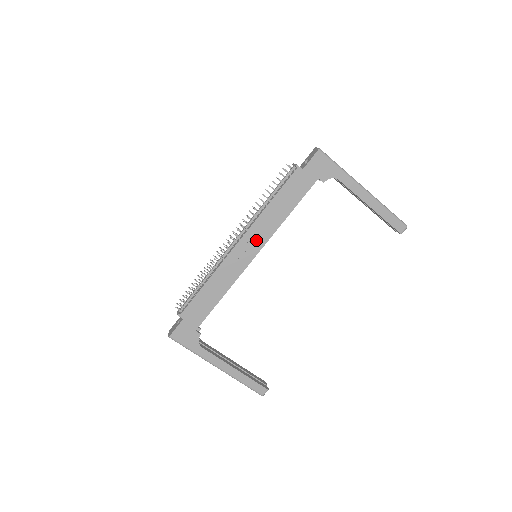
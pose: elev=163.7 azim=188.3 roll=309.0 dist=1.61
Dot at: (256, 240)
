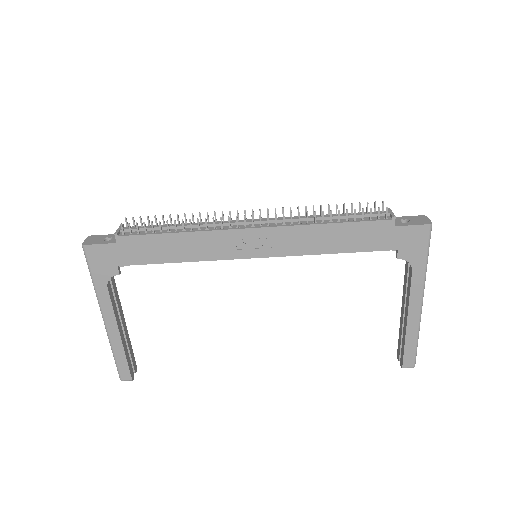
Dot at: (275, 244)
